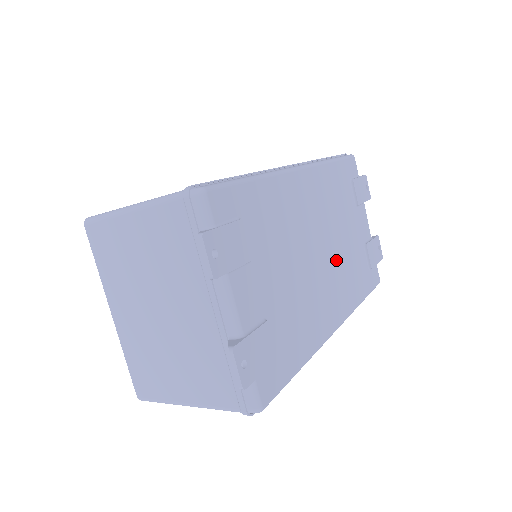
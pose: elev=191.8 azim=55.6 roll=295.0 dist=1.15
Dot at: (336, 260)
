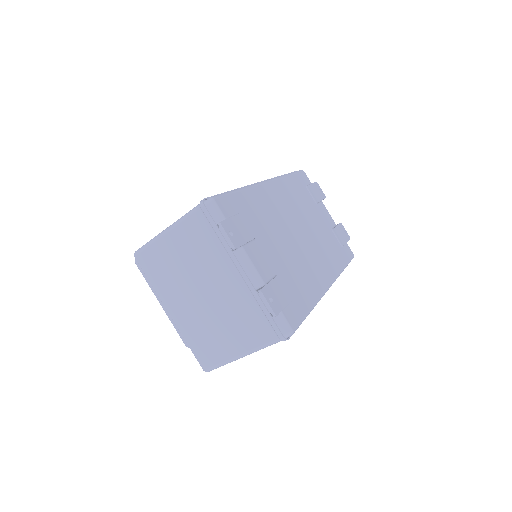
Dot at: (314, 240)
